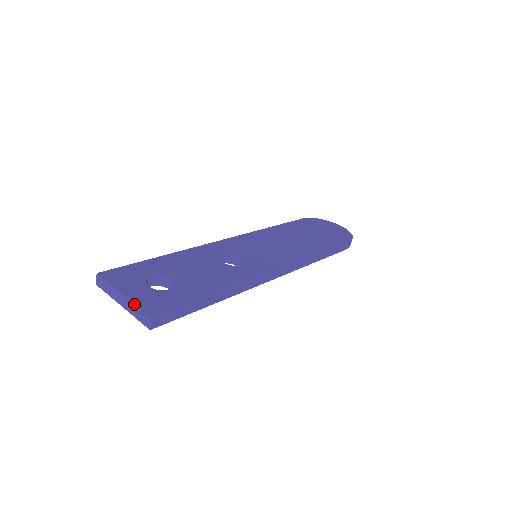
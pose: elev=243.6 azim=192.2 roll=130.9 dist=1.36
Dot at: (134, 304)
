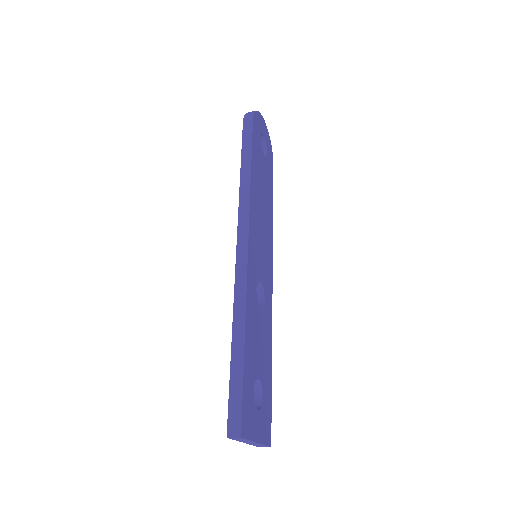
Dot at: (264, 445)
